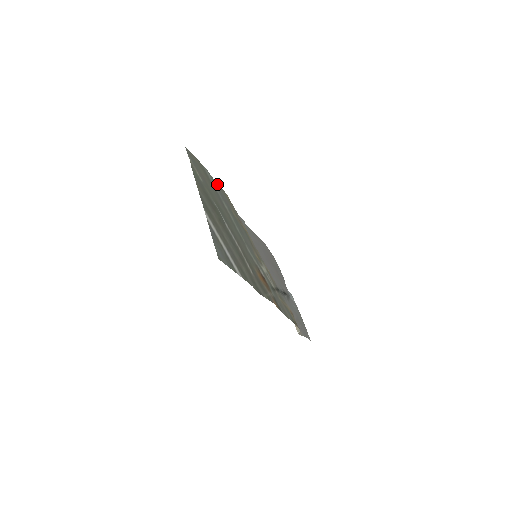
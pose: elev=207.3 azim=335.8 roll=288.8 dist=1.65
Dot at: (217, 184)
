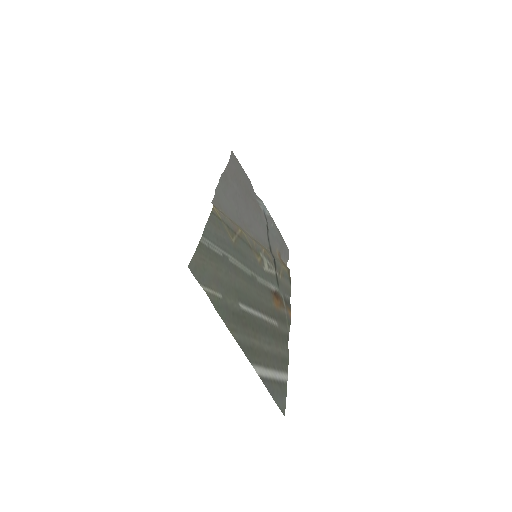
Dot at: (210, 225)
